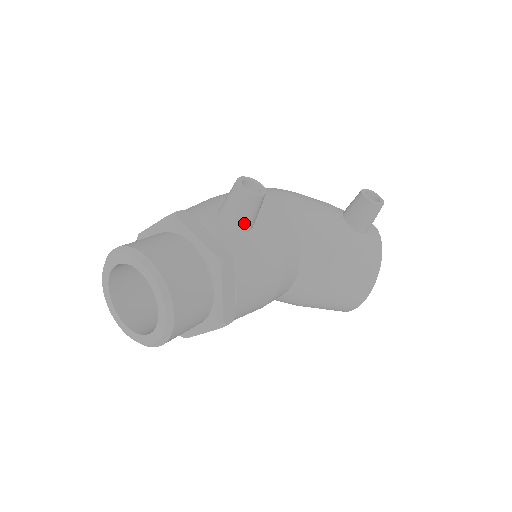
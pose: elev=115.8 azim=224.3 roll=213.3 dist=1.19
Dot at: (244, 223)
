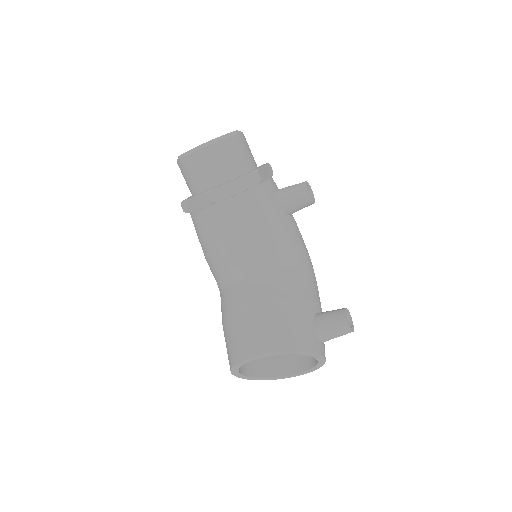
Dot at: (284, 196)
